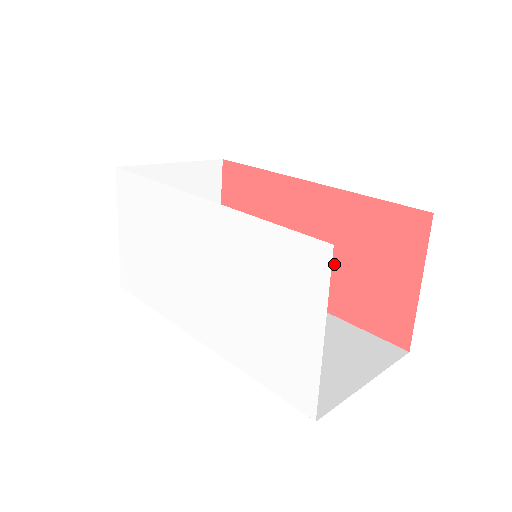
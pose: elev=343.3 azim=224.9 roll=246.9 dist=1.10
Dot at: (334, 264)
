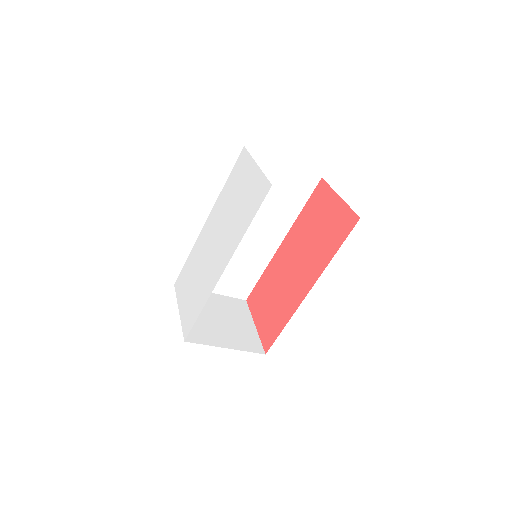
Dot at: (310, 249)
